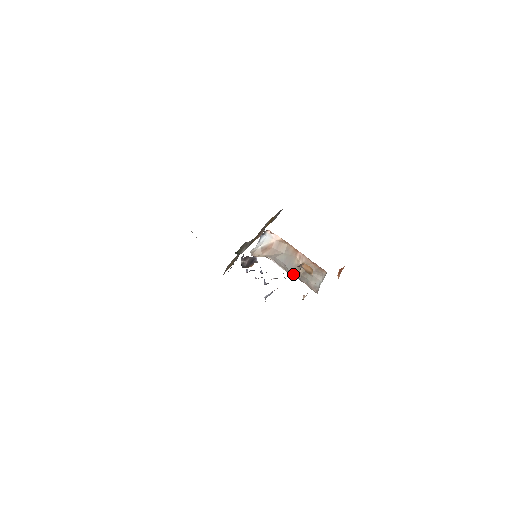
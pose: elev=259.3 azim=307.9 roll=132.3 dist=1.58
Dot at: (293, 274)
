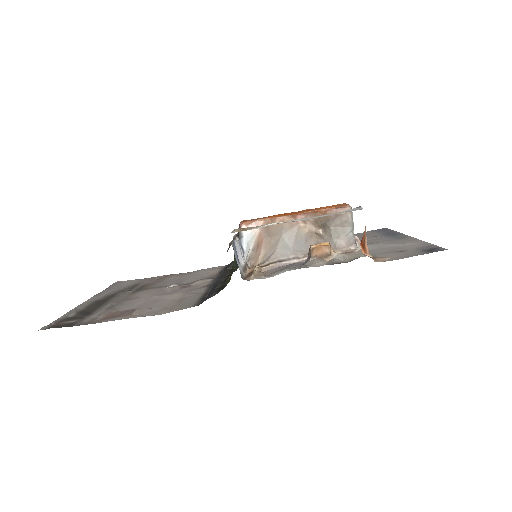
Dot at: occluded
